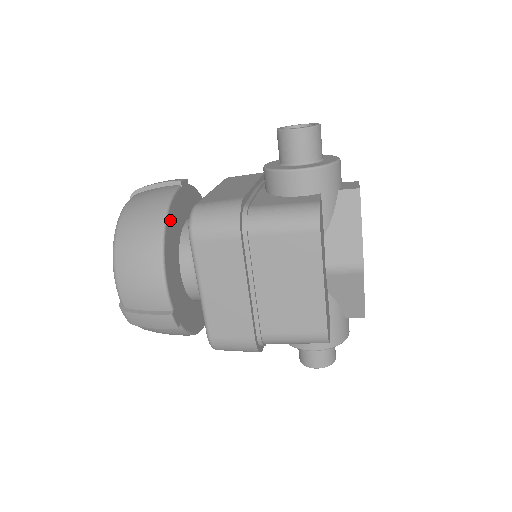
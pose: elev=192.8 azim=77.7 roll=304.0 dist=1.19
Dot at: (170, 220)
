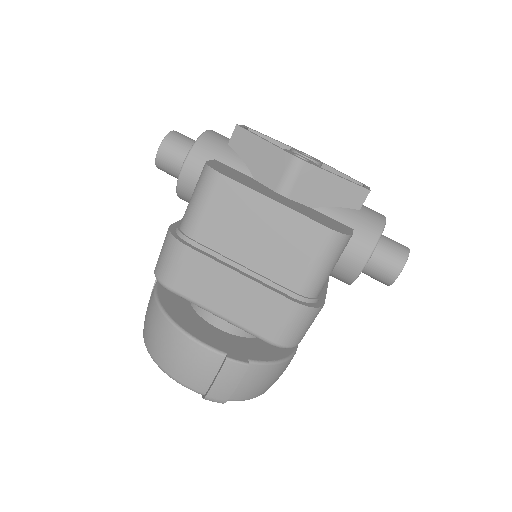
Dot at: (165, 300)
